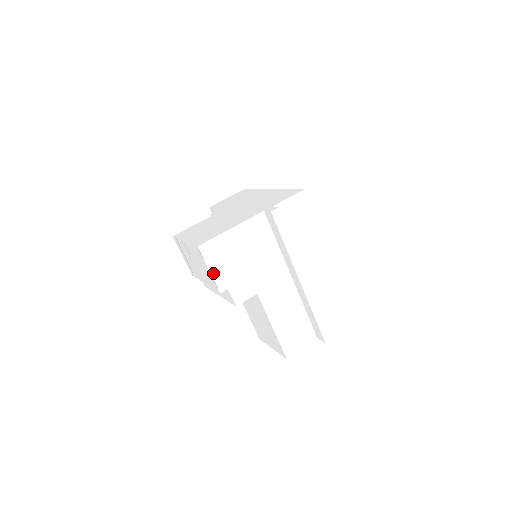
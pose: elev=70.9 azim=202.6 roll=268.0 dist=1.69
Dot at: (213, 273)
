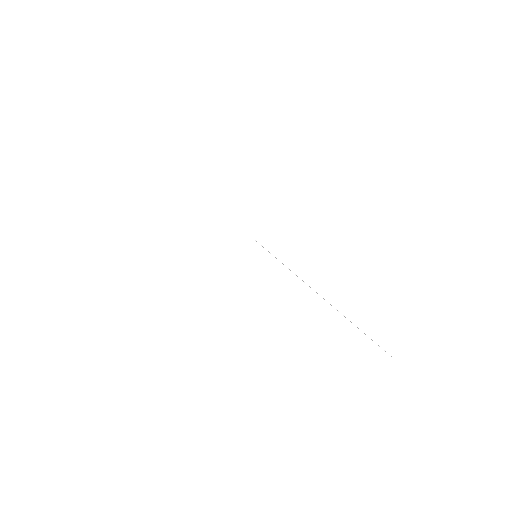
Dot at: (196, 366)
